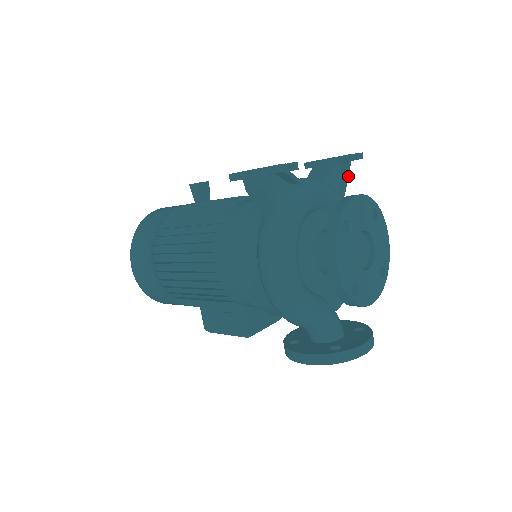
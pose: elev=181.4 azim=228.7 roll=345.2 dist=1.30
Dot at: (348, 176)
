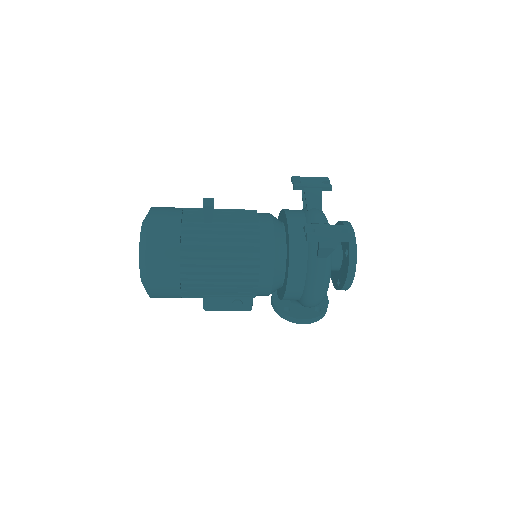
Dot at: occluded
